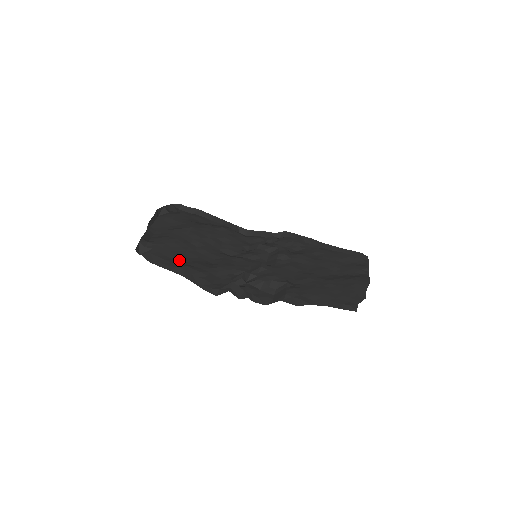
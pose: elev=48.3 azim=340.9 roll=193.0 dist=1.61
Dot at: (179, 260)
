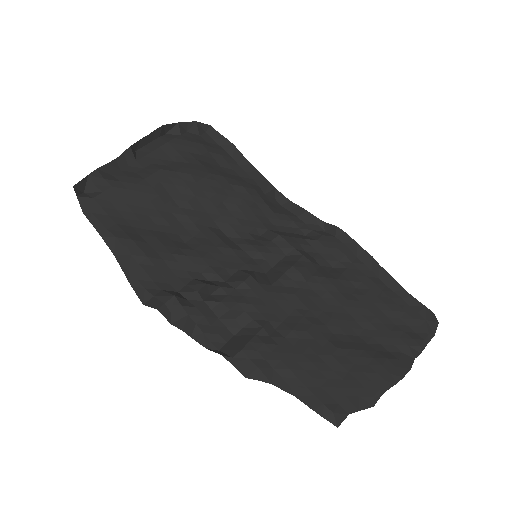
Dot at: (132, 223)
